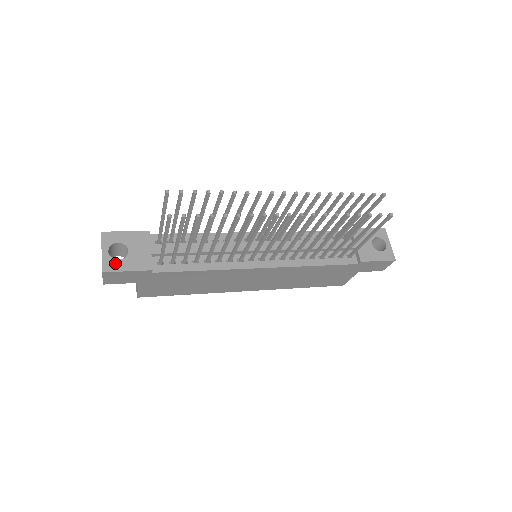
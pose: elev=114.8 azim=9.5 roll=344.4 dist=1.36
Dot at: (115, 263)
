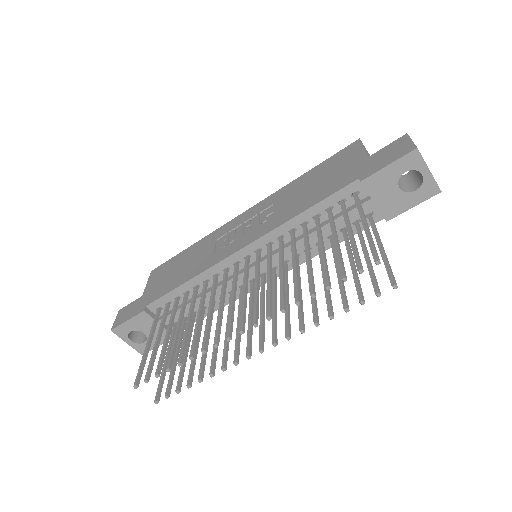
Dot at: (144, 346)
